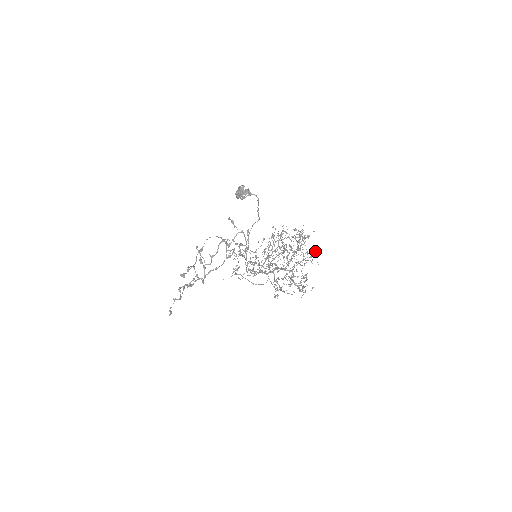
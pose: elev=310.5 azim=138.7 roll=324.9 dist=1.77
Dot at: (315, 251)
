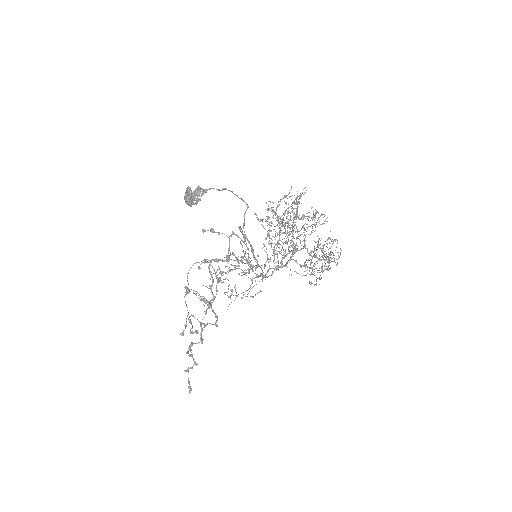
Dot at: (313, 211)
